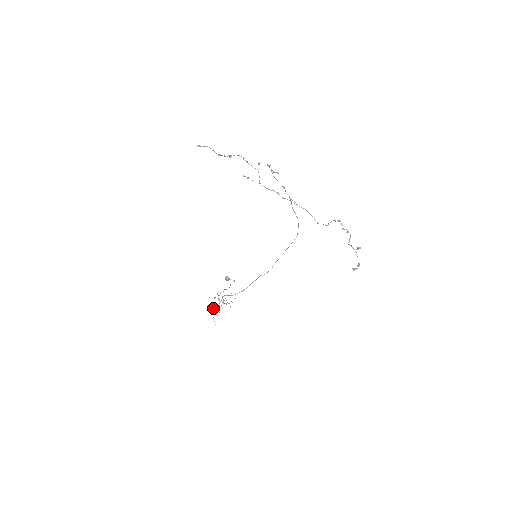
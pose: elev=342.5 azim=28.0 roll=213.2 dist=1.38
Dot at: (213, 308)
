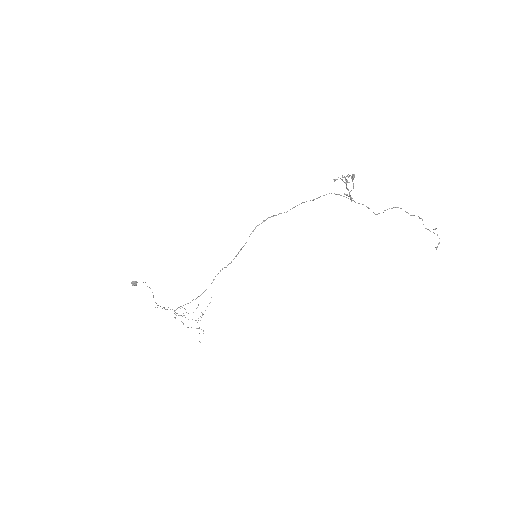
Dot at: occluded
